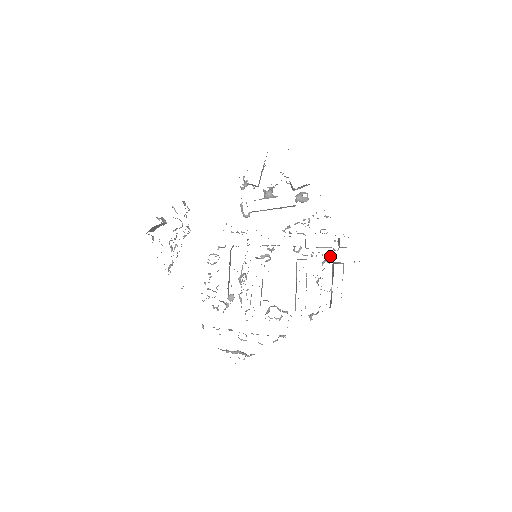
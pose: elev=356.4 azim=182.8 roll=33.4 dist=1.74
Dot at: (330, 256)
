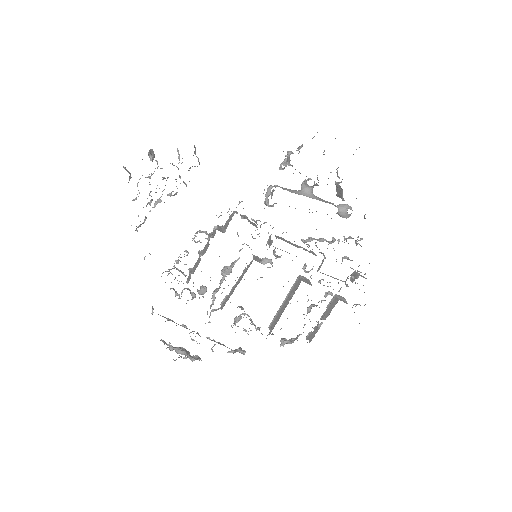
Dot at: (339, 291)
